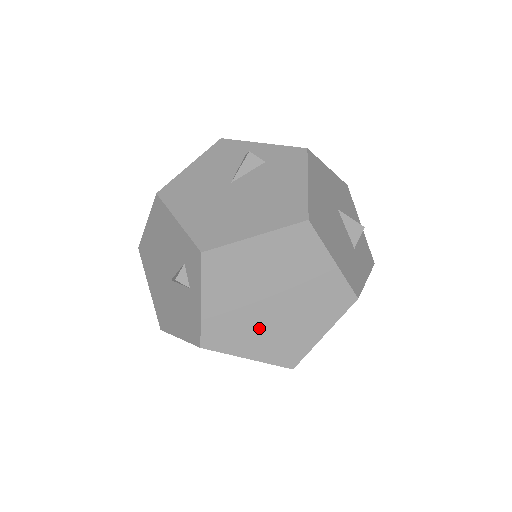
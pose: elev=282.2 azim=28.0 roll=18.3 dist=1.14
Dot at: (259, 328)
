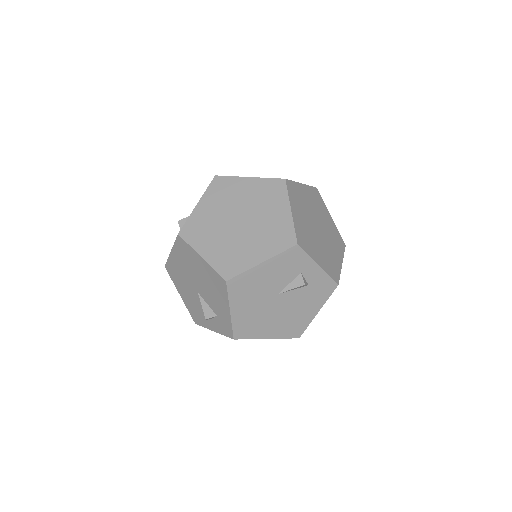
Dot at: occluded
